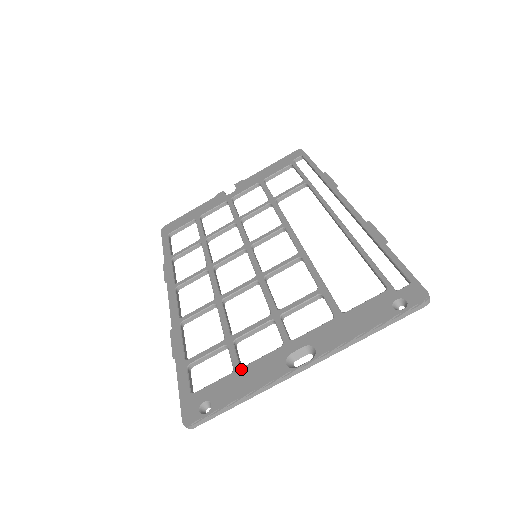
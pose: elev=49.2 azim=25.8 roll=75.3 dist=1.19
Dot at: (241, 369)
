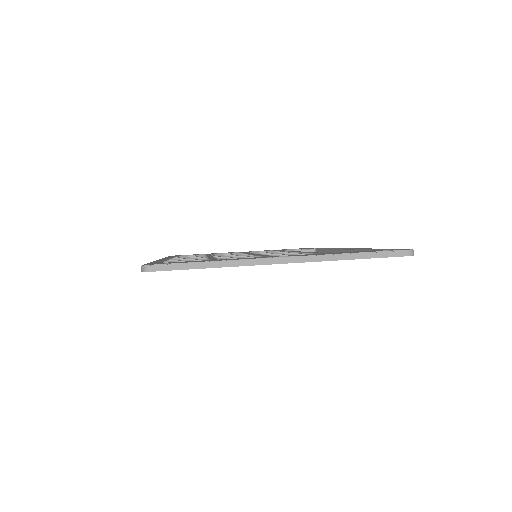
Dot at: occluded
